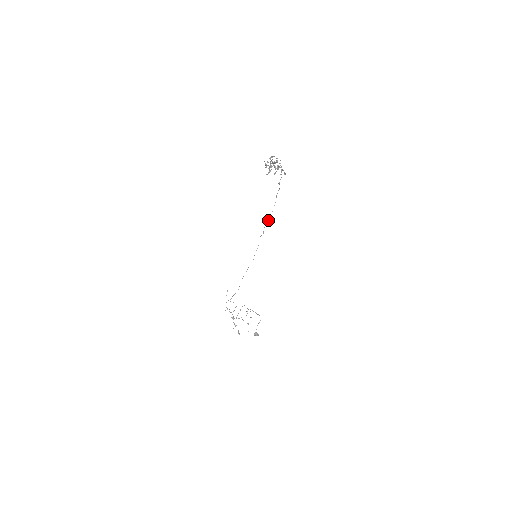
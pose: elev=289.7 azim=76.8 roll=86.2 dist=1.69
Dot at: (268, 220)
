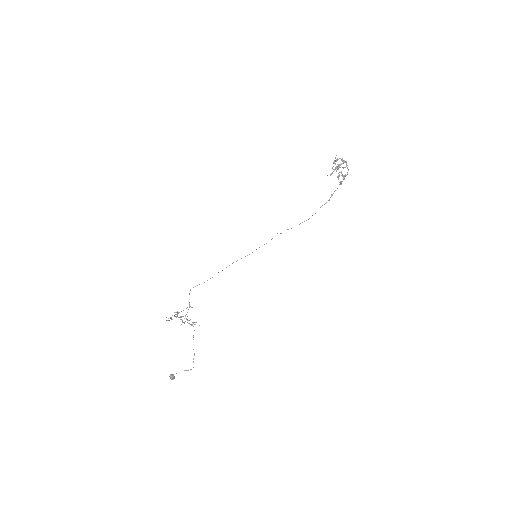
Dot at: occluded
